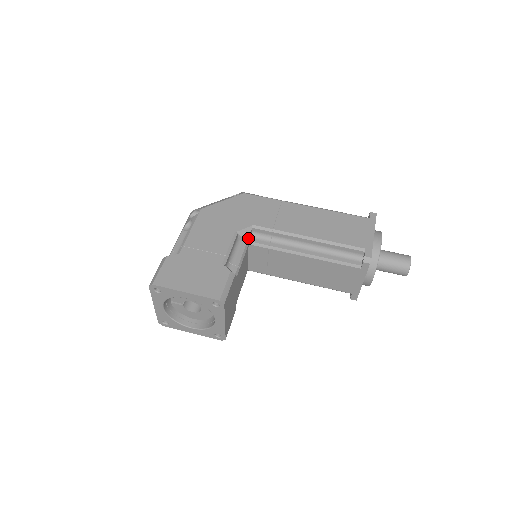
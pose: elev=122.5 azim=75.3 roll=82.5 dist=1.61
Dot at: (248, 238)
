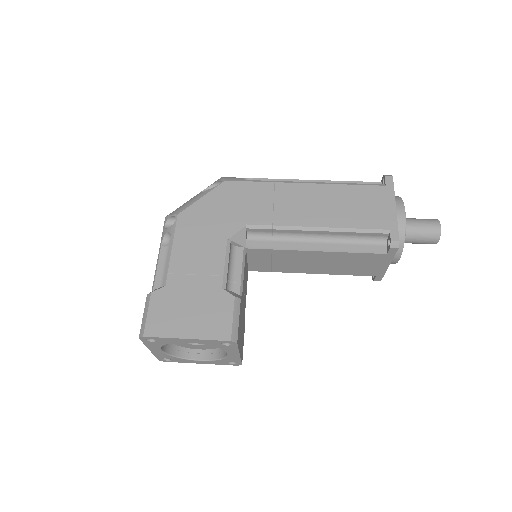
Dot at: (244, 242)
